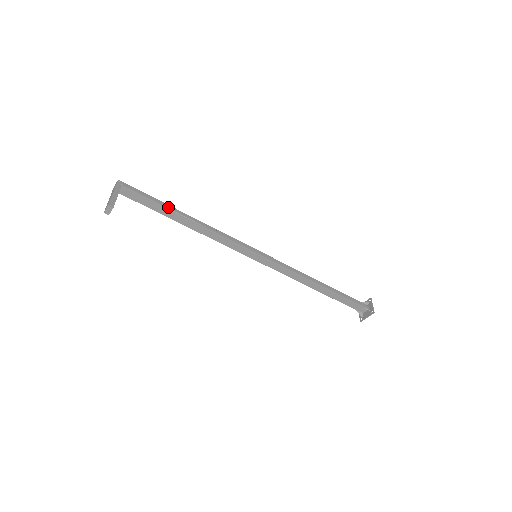
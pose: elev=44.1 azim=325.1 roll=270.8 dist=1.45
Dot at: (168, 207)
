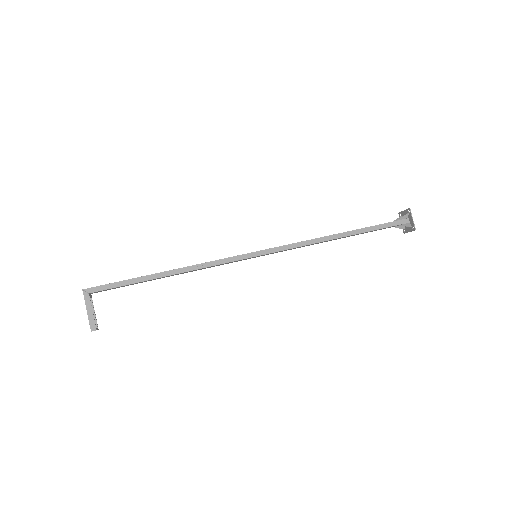
Dot at: (143, 280)
